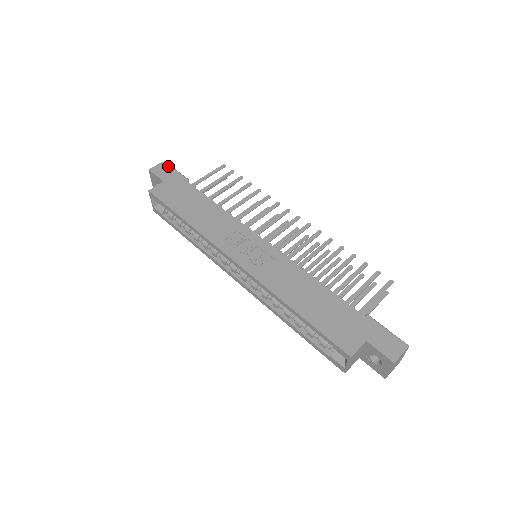
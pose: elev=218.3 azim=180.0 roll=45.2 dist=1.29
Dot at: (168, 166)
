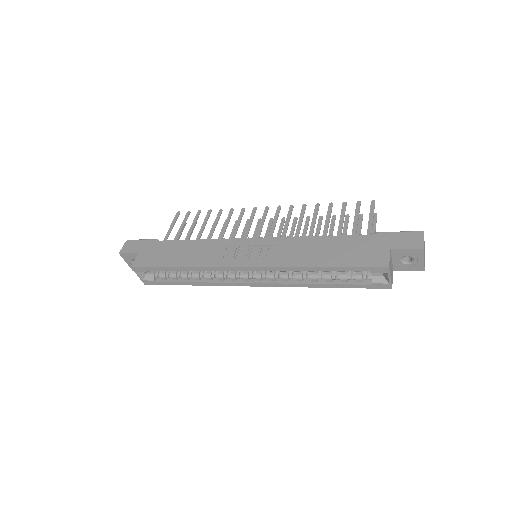
Dot at: (133, 241)
